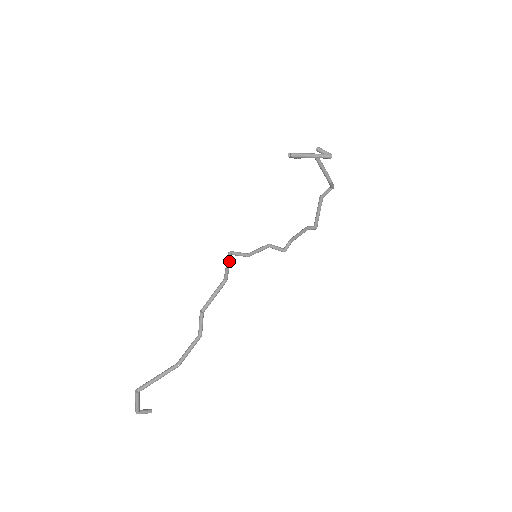
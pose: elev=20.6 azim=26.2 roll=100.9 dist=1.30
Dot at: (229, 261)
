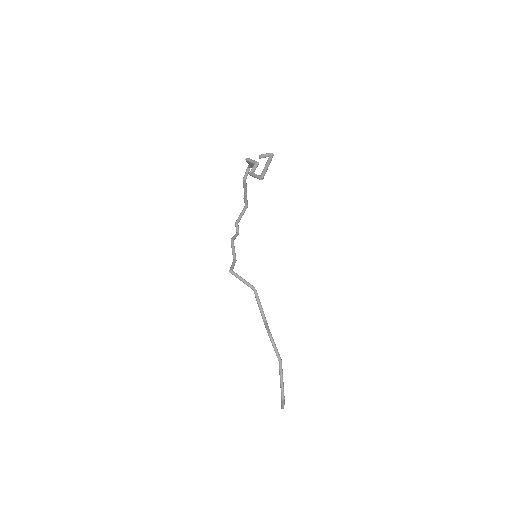
Dot at: (240, 276)
